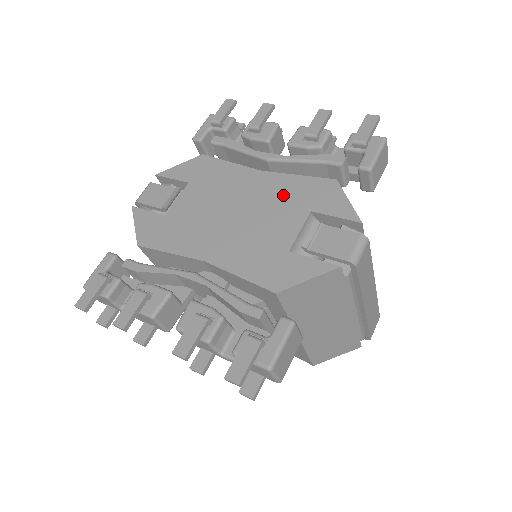
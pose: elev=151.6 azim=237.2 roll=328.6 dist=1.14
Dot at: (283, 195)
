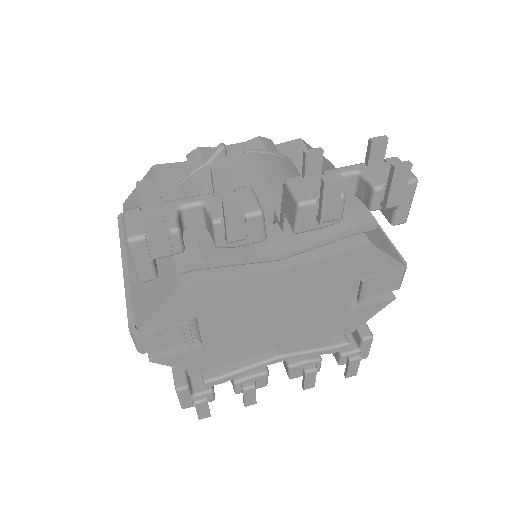
Dot at: (321, 280)
